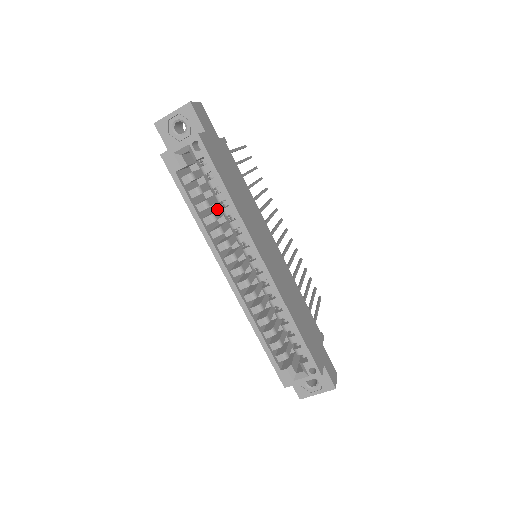
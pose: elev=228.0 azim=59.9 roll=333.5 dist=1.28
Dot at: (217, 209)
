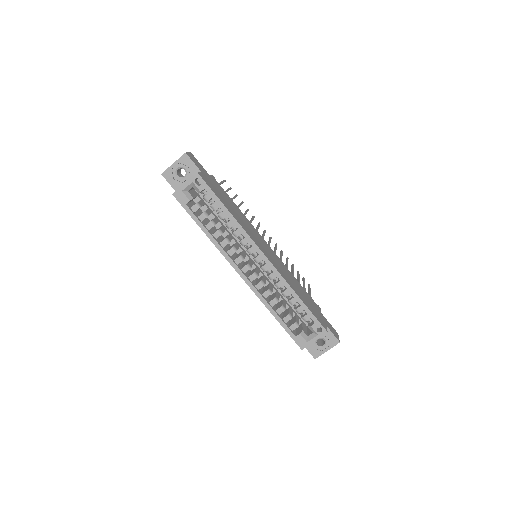
Dot at: occluded
